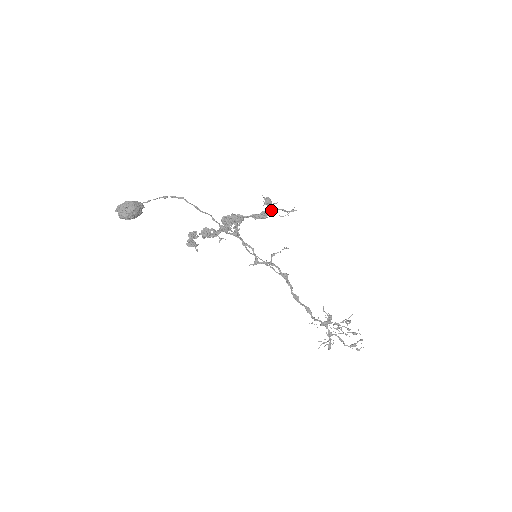
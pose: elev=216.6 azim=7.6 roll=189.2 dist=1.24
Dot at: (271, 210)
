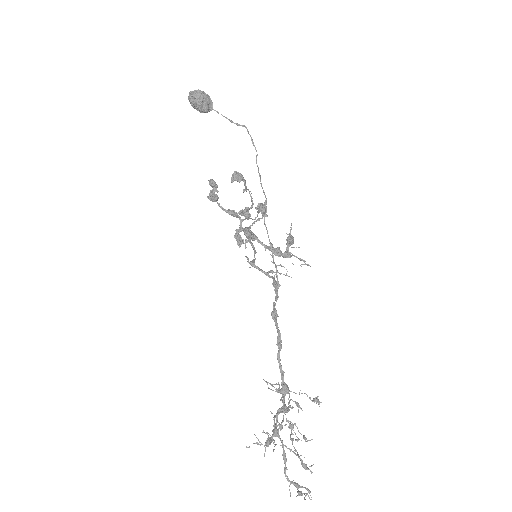
Dot at: (287, 254)
